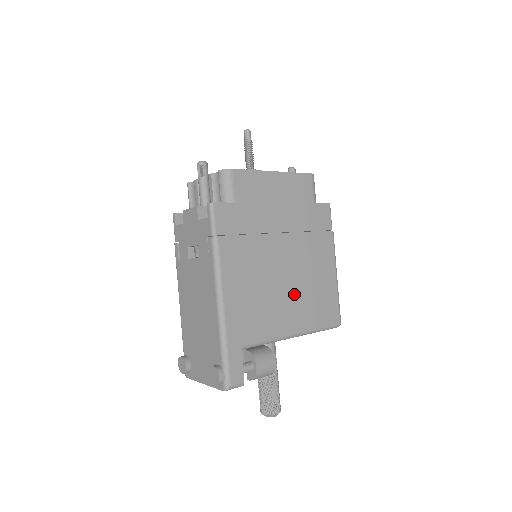
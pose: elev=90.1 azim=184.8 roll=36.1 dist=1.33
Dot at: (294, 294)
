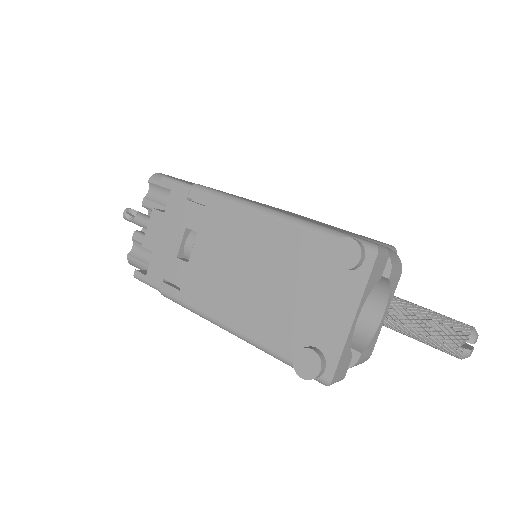
Dot at: occluded
